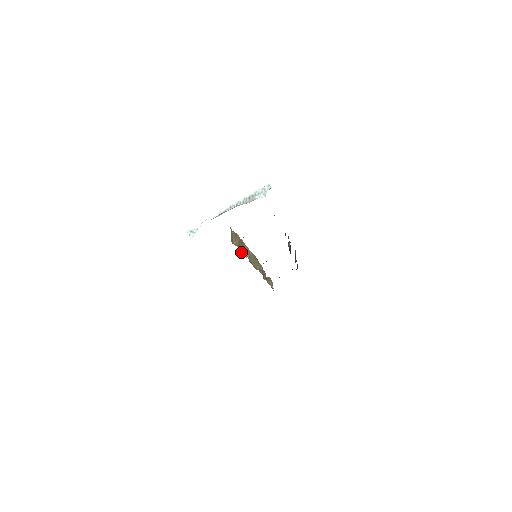
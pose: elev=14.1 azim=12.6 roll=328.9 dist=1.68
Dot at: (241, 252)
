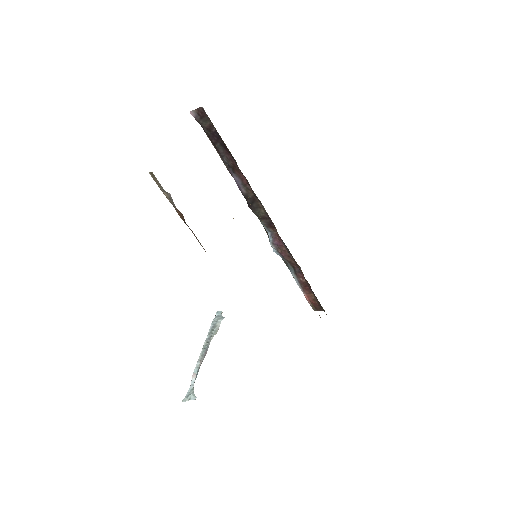
Dot at: occluded
